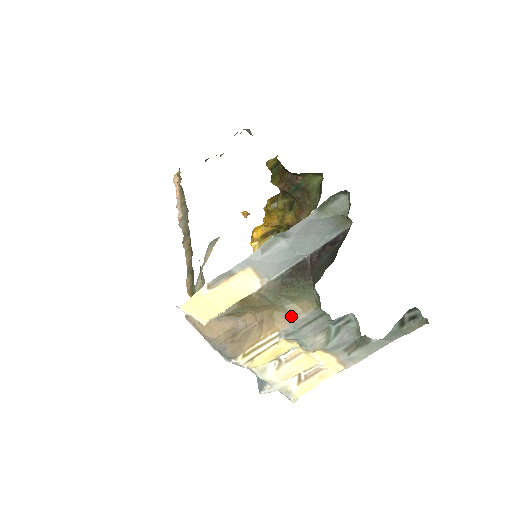
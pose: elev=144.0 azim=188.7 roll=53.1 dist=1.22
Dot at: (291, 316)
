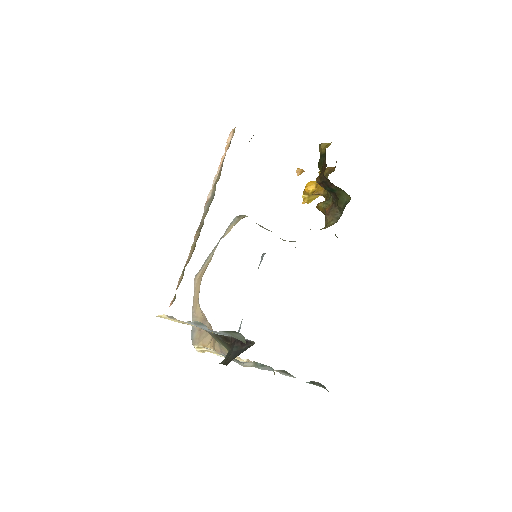
Dot at: (223, 352)
